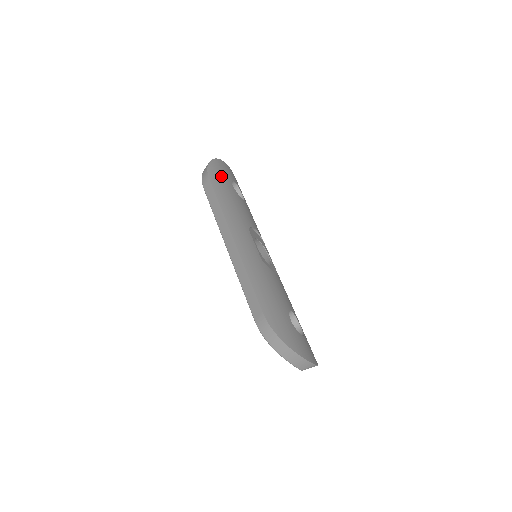
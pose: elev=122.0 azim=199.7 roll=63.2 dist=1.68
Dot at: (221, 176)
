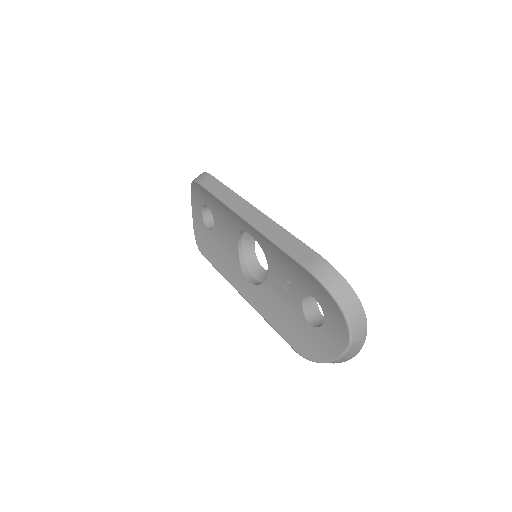
Dot at: occluded
